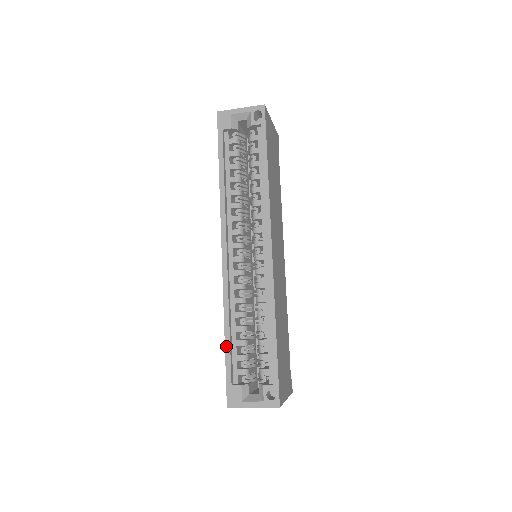
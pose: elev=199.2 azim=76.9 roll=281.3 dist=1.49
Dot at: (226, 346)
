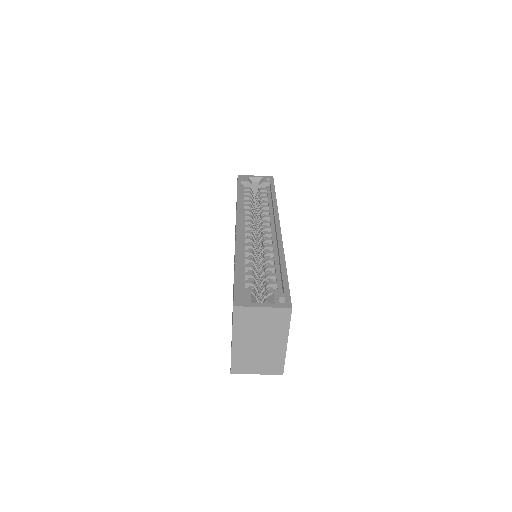
Dot at: (236, 269)
